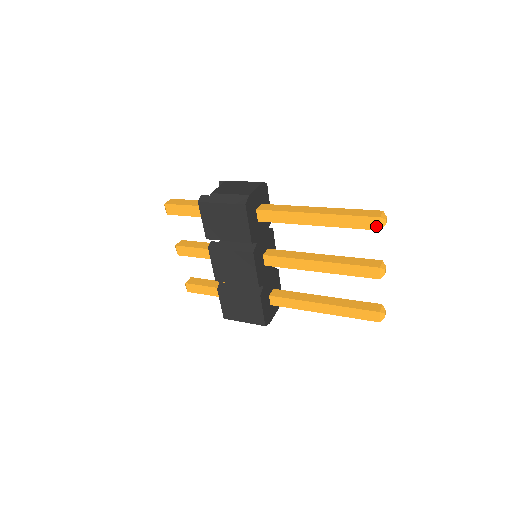
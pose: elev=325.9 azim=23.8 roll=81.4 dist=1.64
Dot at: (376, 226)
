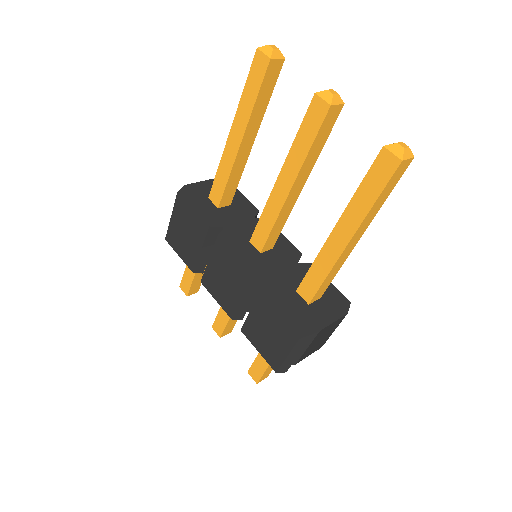
Dot at: (264, 61)
